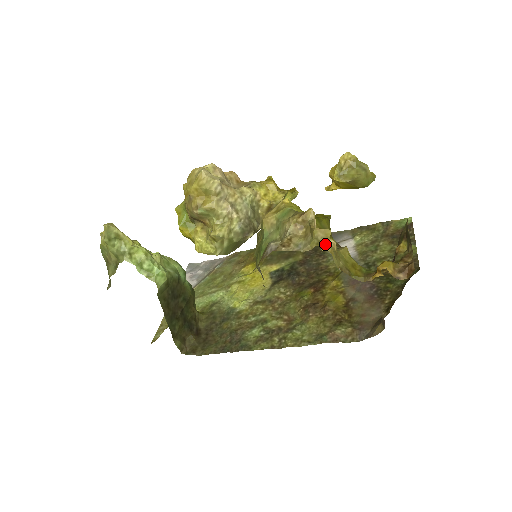
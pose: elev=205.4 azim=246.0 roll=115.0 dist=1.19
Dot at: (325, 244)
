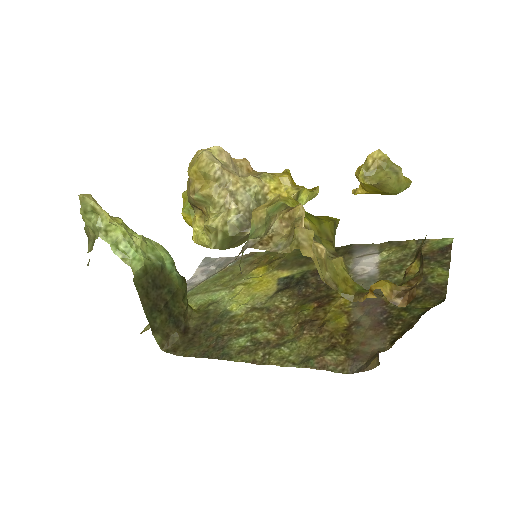
Dot at: (307, 248)
